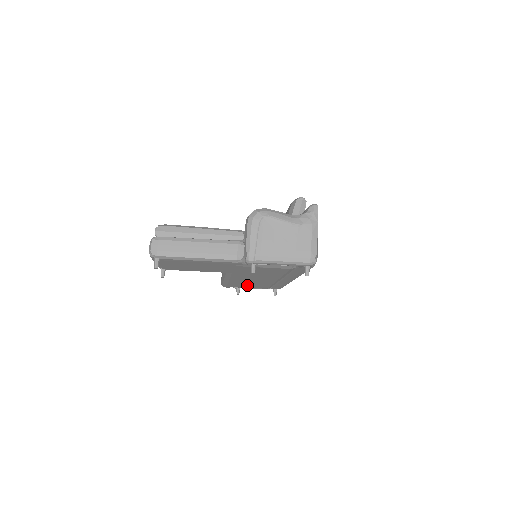
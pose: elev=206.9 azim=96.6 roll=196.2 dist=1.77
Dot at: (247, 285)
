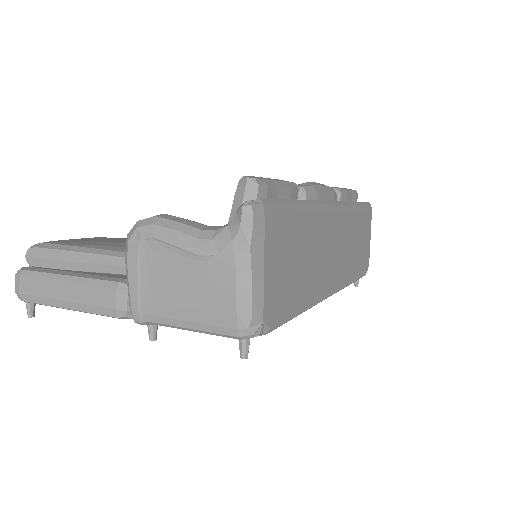
Dot at: occluded
